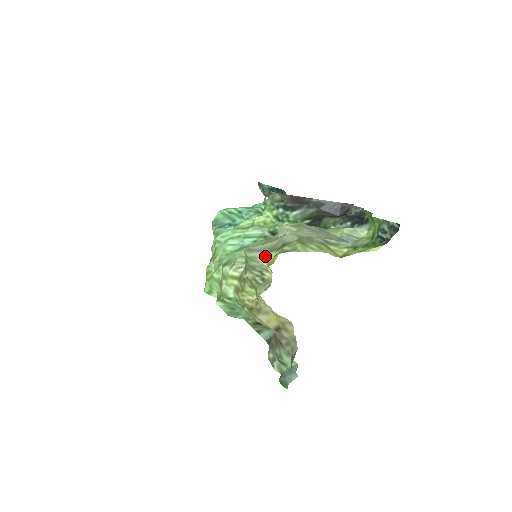
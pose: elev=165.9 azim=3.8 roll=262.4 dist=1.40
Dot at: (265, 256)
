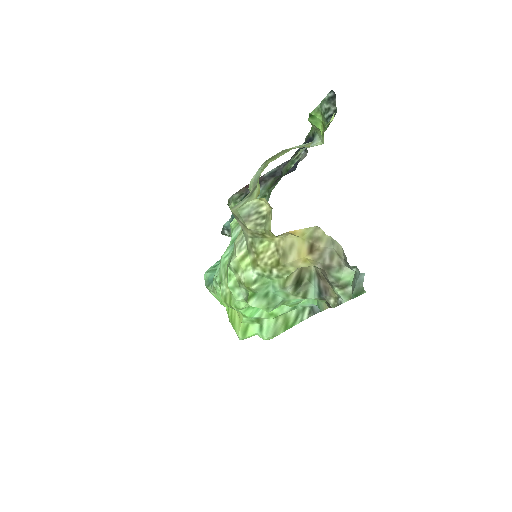
Dot at: (250, 198)
